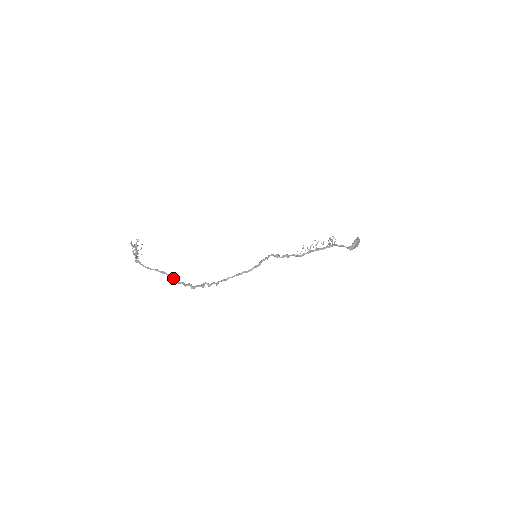
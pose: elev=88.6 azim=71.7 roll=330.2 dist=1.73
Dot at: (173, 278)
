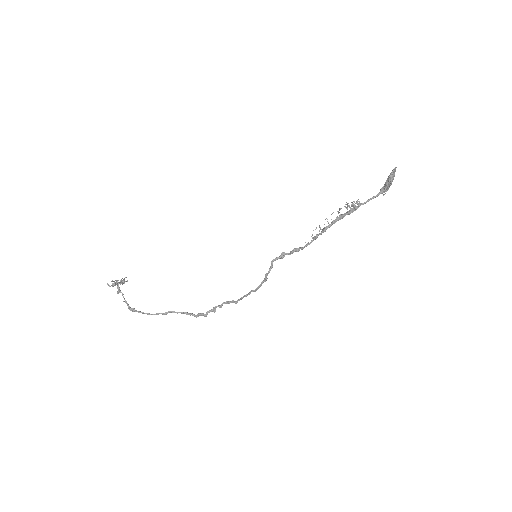
Dot at: (179, 312)
